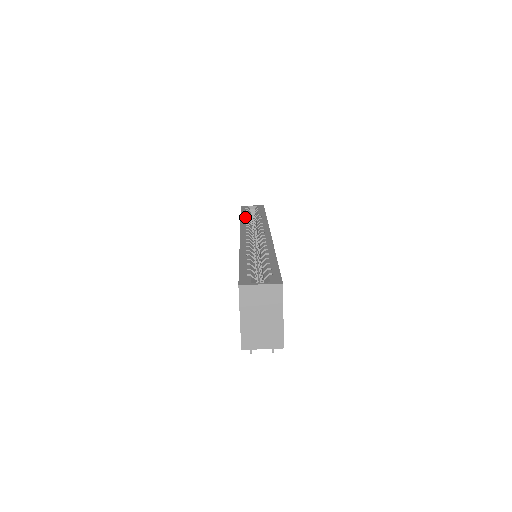
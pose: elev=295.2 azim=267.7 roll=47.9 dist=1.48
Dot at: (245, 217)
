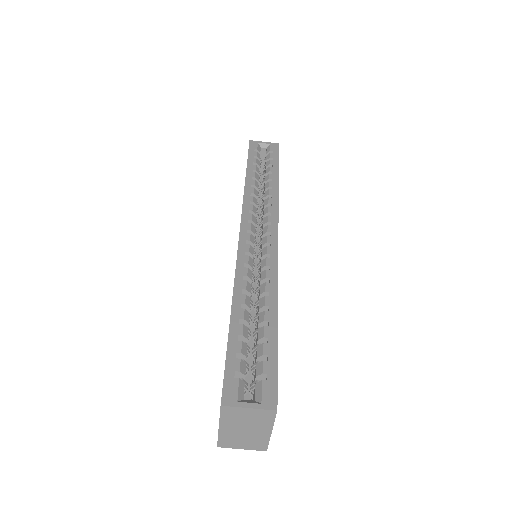
Dot at: (251, 180)
